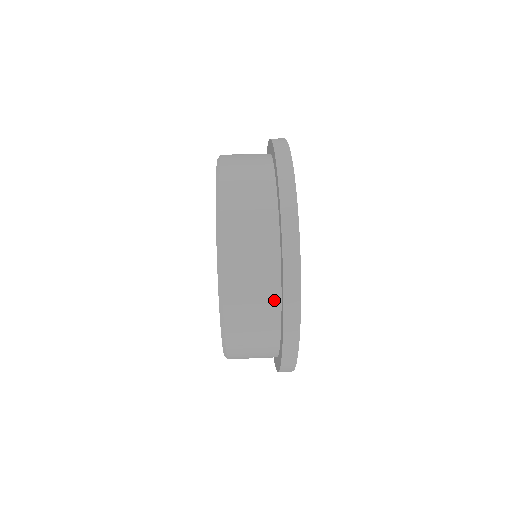
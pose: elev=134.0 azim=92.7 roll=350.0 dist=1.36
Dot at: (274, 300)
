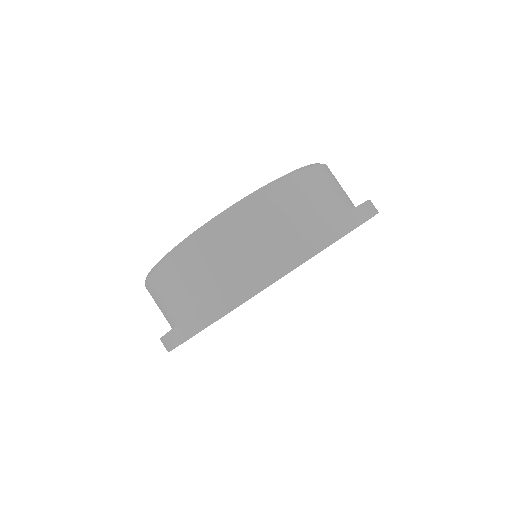
Dot at: occluded
